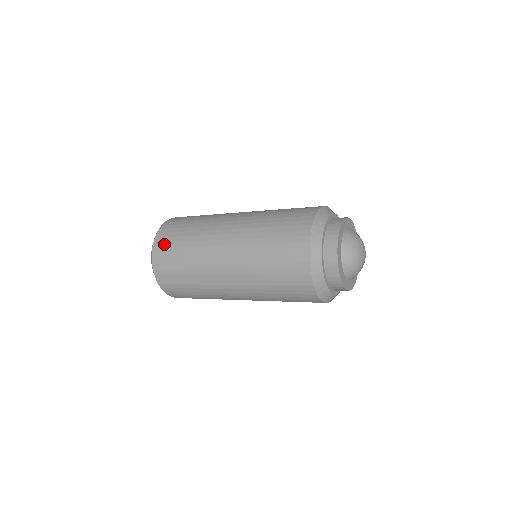
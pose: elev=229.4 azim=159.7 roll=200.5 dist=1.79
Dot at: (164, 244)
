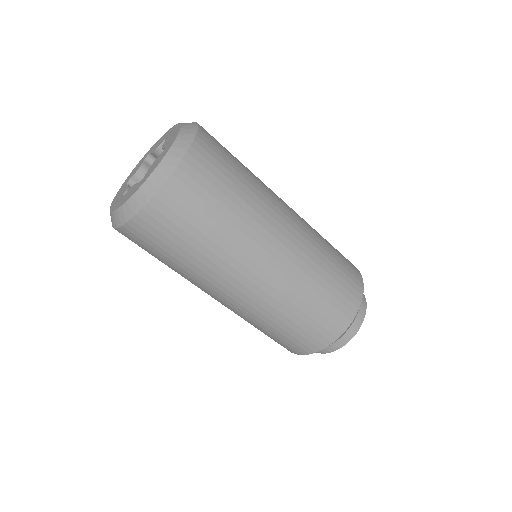
Dot at: (171, 214)
